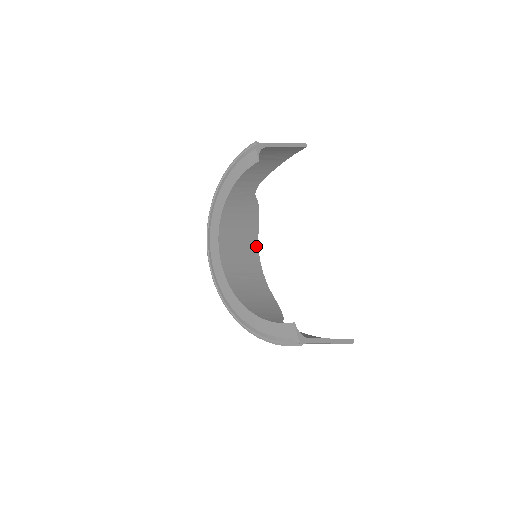
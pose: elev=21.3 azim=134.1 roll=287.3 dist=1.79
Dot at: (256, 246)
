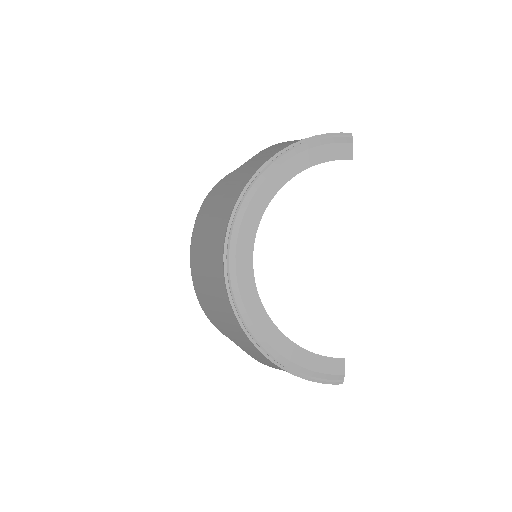
Dot at: occluded
